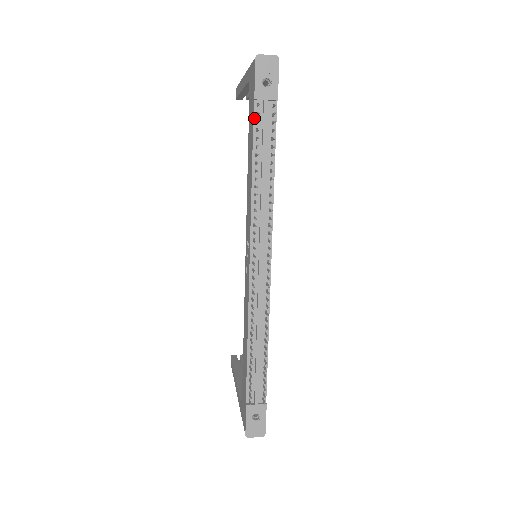
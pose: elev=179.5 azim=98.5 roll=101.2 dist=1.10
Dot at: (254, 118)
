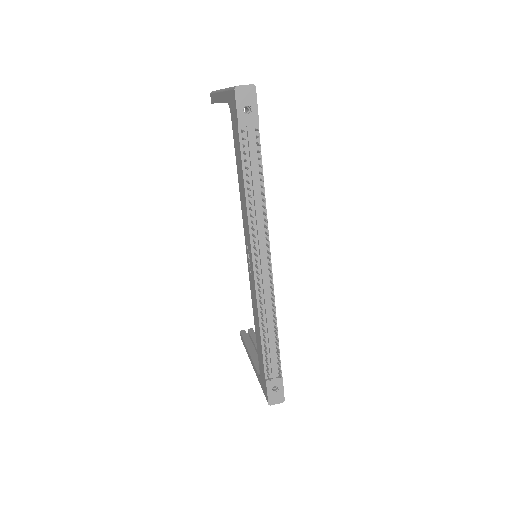
Dot at: (240, 143)
